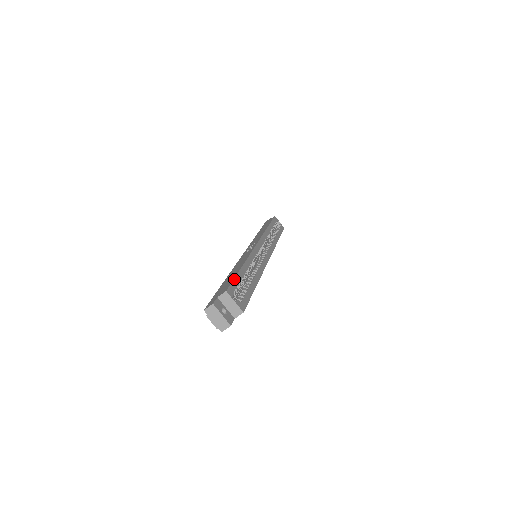
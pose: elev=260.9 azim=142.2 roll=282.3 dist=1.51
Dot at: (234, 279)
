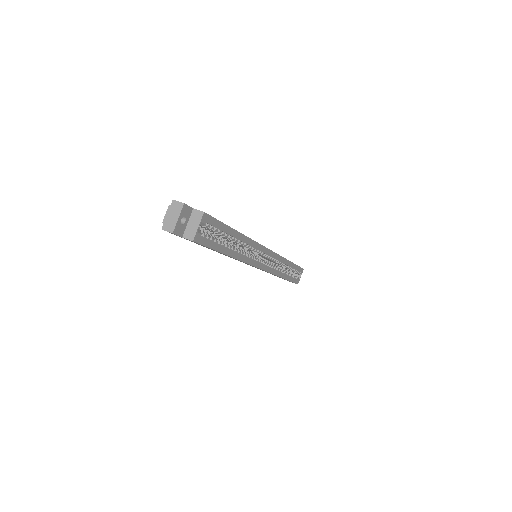
Dot at: occluded
